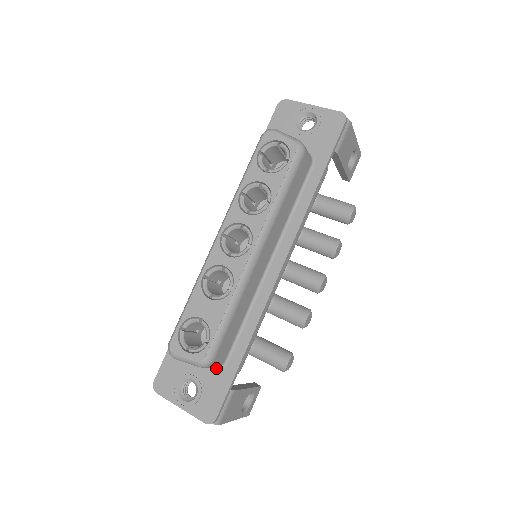
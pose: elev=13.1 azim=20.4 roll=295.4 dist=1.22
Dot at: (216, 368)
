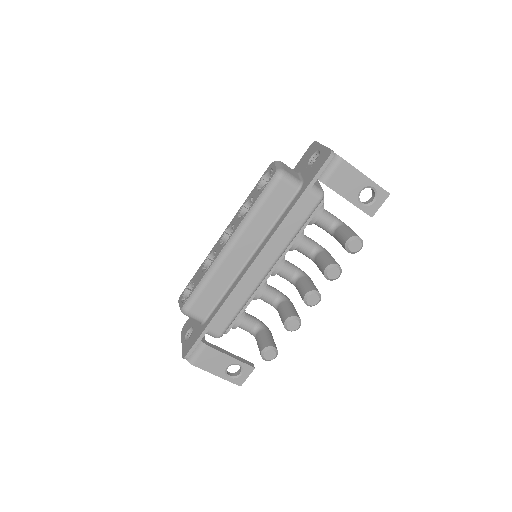
Dot at: (201, 324)
